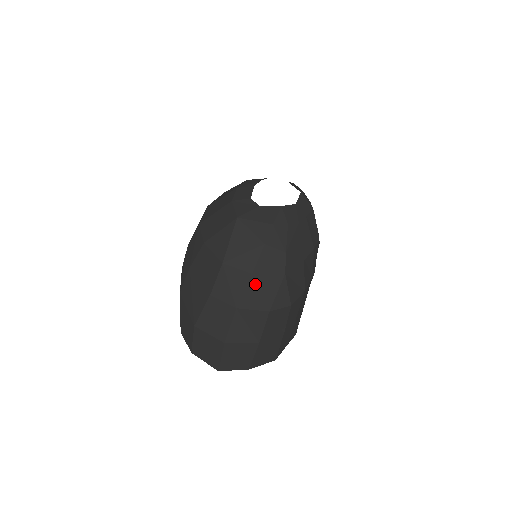
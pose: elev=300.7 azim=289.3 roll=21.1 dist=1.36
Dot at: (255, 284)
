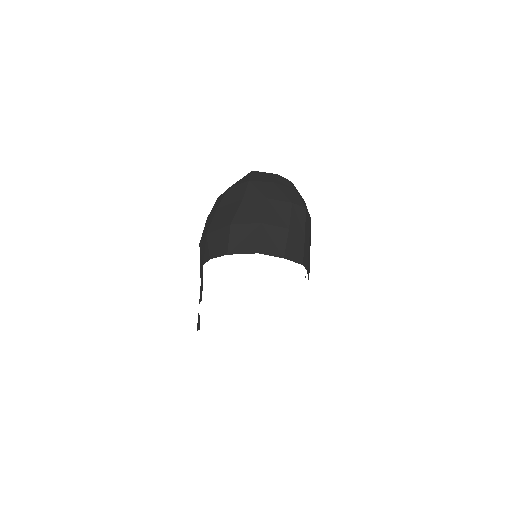
Dot at: (277, 187)
